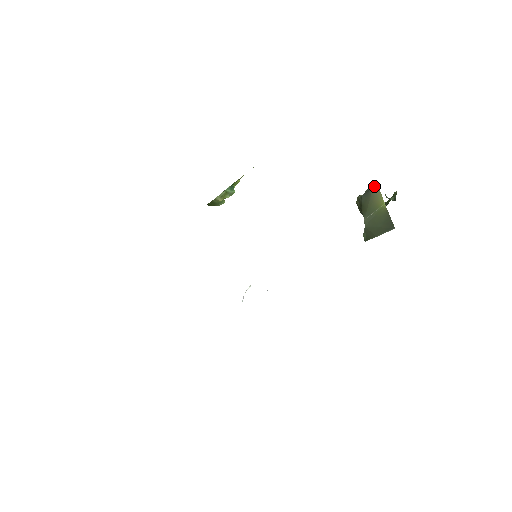
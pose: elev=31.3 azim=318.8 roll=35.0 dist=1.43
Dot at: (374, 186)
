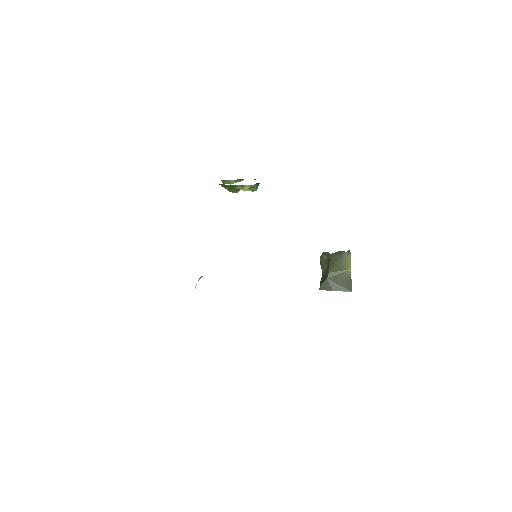
Dot at: (347, 252)
